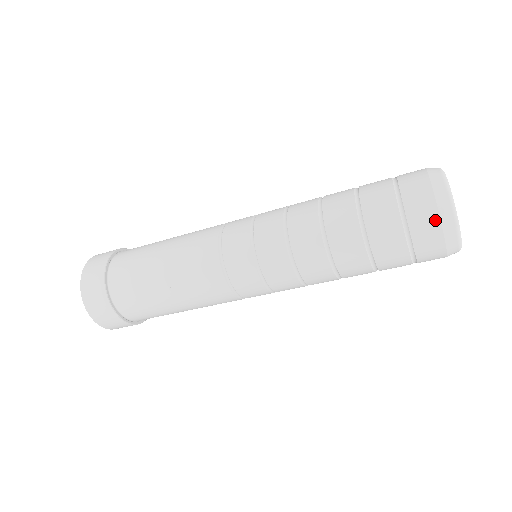
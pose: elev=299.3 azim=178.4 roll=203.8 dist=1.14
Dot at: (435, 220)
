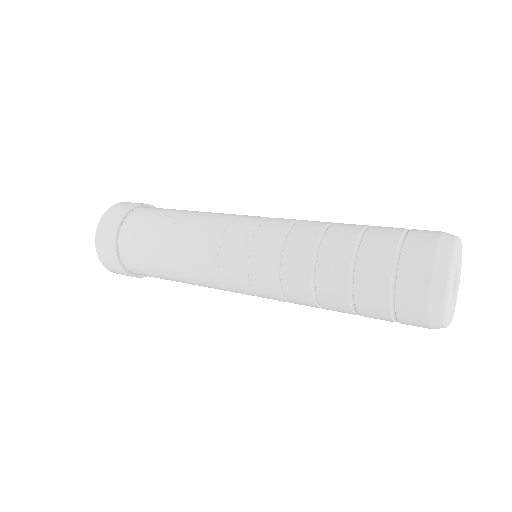
Dot at: (425, 283)
